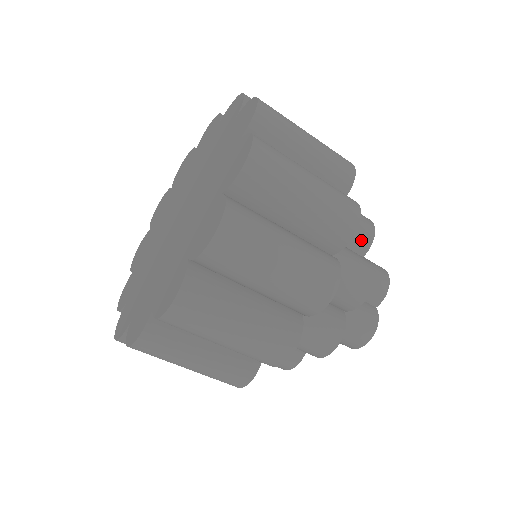
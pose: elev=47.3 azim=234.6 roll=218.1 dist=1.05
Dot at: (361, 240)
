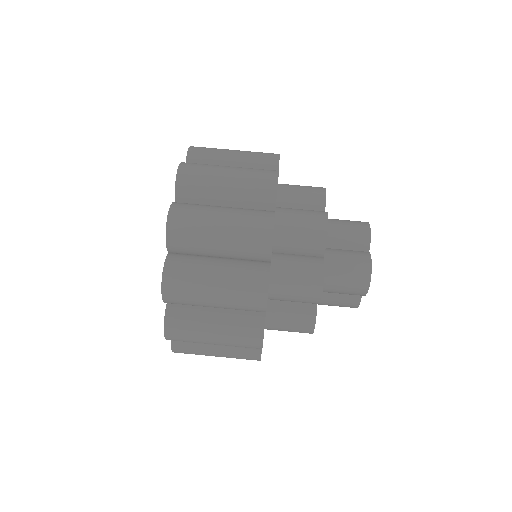
Dot at: (315, 201)
